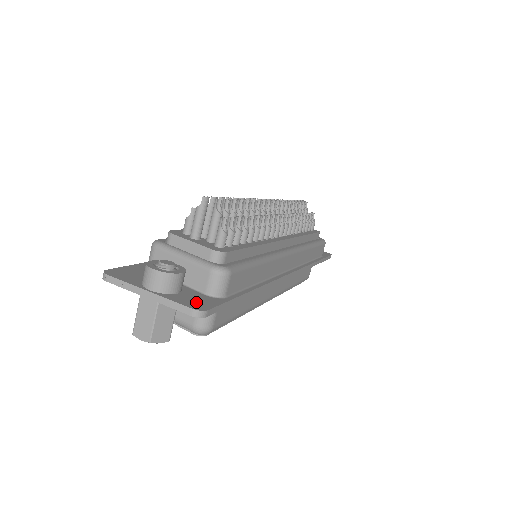
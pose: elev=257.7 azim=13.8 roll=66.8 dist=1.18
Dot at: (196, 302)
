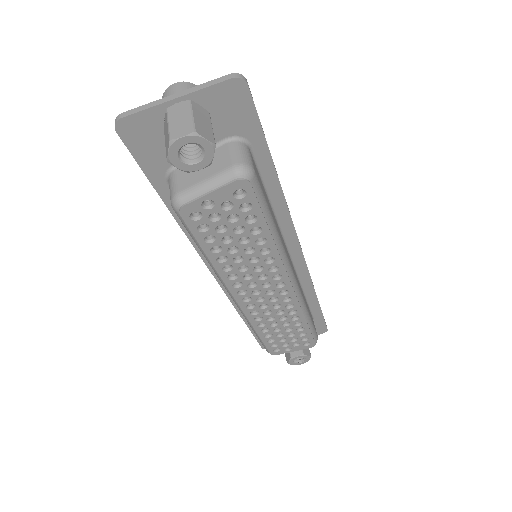
Dot at: (230, 94)
